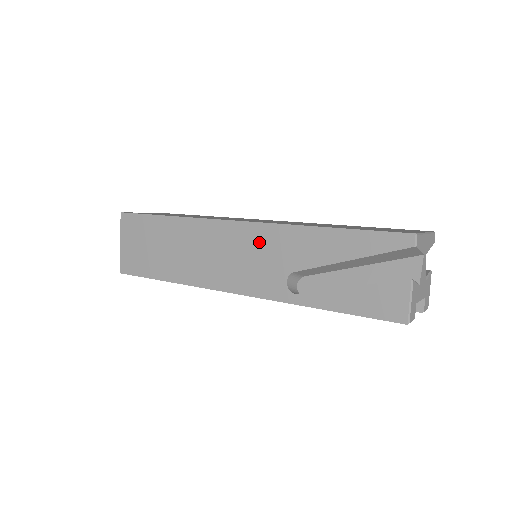
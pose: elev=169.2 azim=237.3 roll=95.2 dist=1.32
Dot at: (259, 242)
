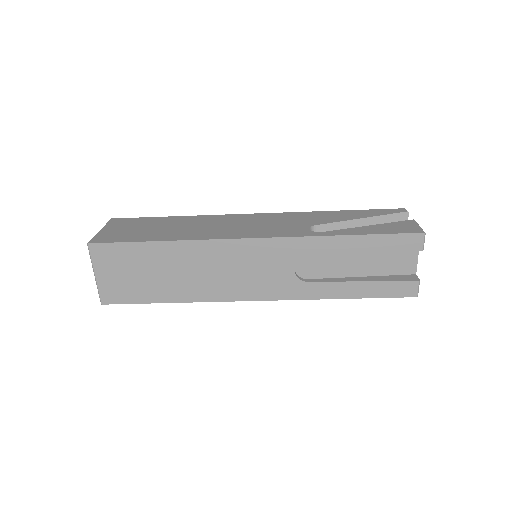
Dot at: (278, 218)
